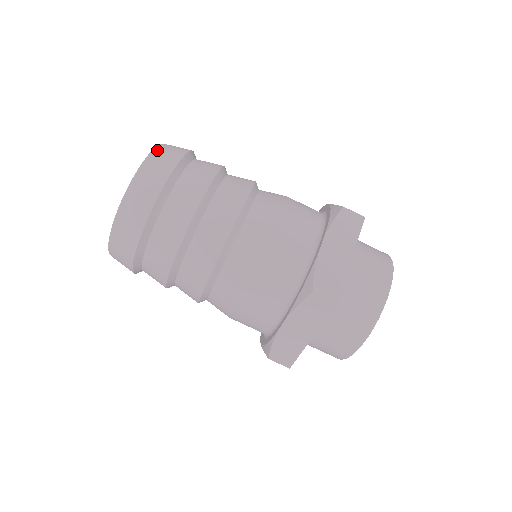
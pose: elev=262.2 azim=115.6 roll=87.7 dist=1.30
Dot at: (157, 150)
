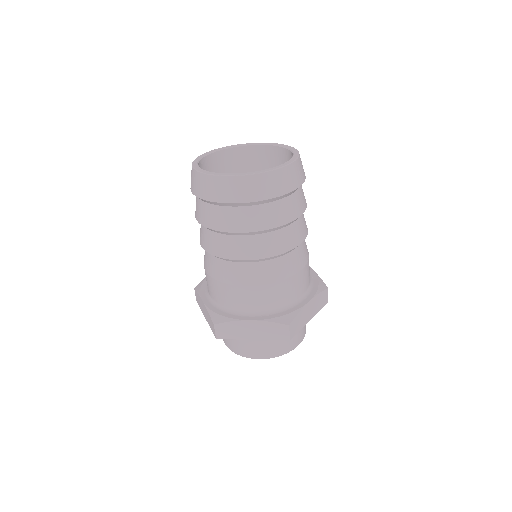
Dot at: (300, 159)
